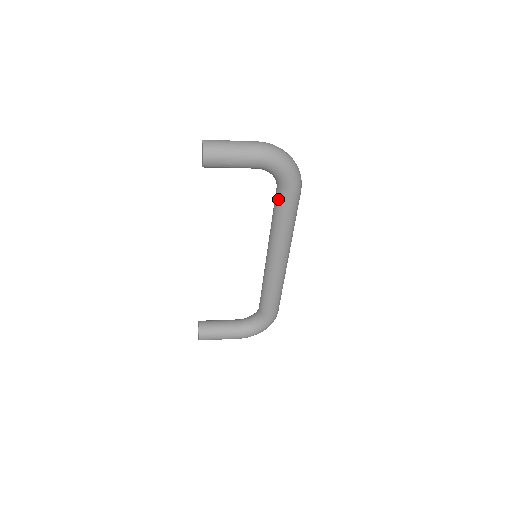
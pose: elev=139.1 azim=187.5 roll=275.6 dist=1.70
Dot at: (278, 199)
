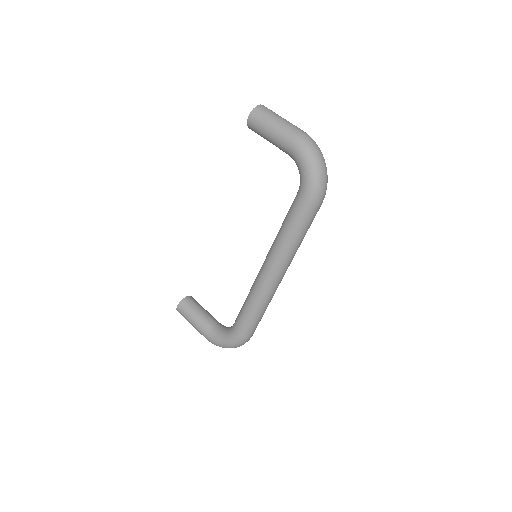
Dot at: (294, 200)
